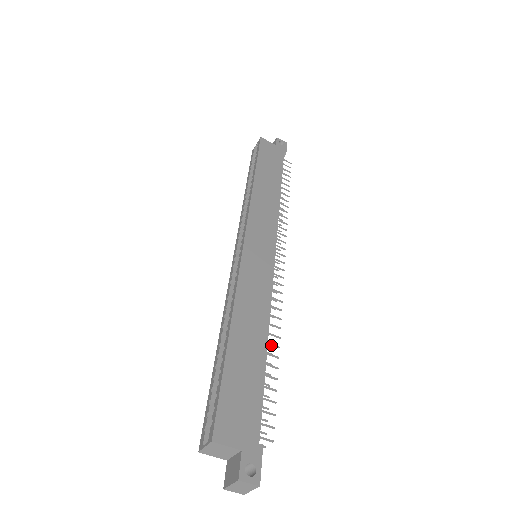
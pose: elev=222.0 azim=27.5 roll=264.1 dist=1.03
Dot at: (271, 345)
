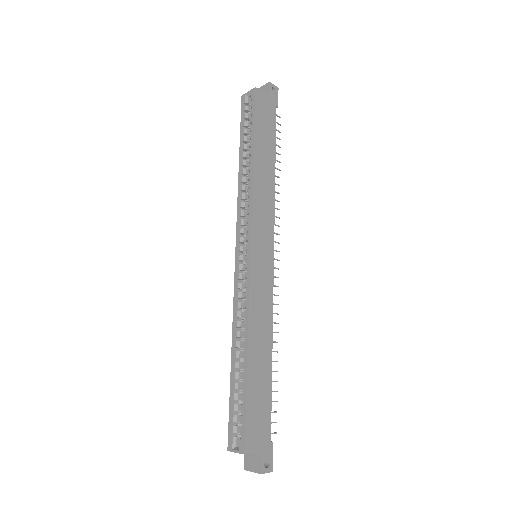
Dot at: occluded
